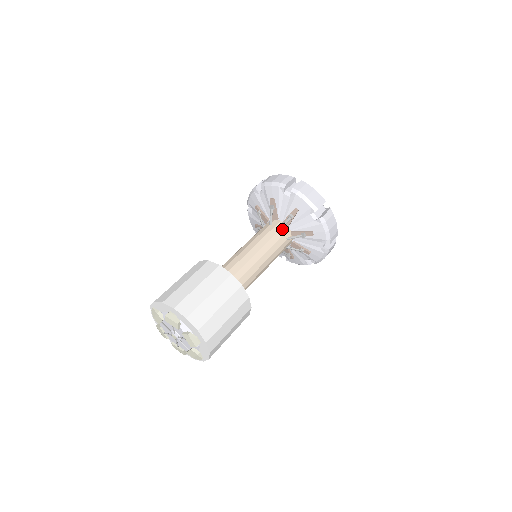
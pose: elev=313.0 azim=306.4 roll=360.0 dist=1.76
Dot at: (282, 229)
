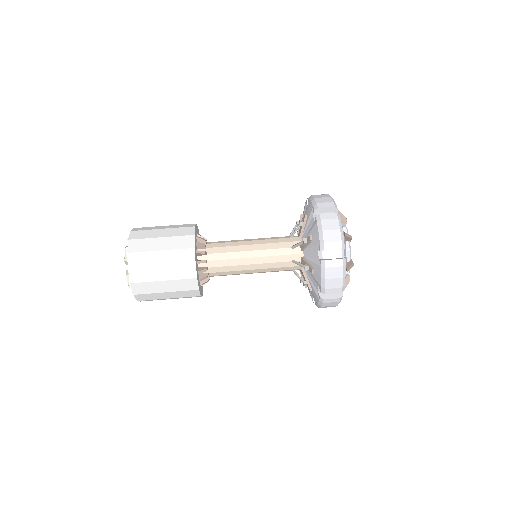
Dot at: (293, 238)
